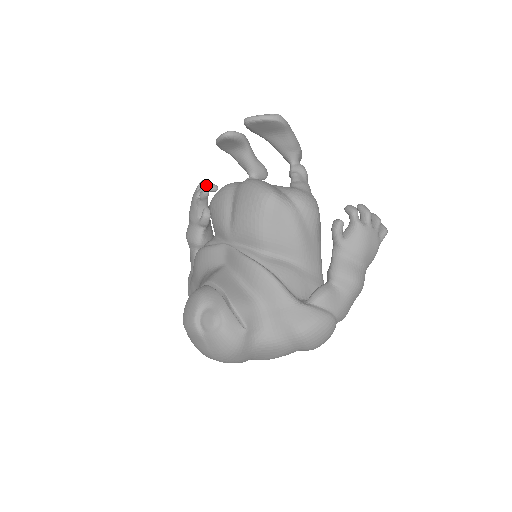
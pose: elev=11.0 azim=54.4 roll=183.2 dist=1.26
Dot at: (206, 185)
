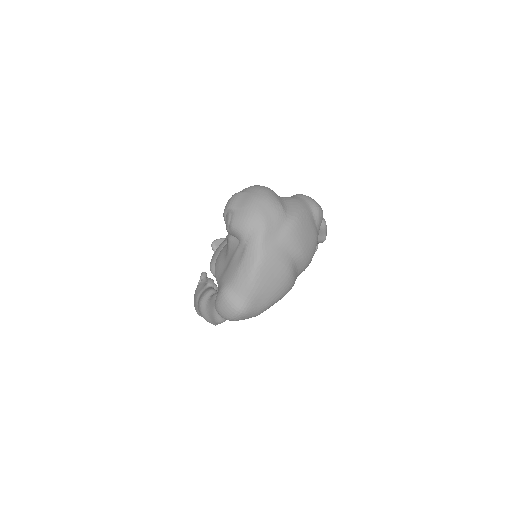
Dot at: occluded
